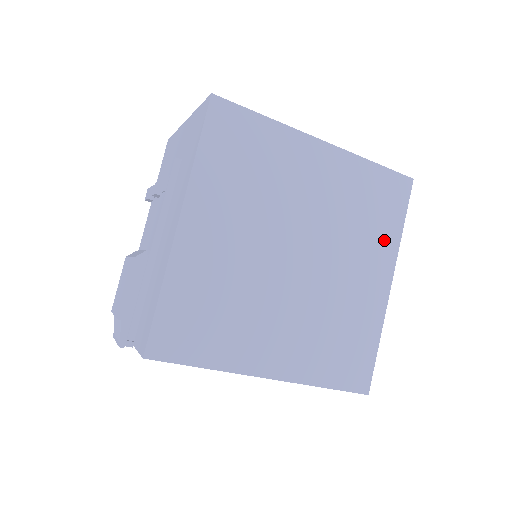
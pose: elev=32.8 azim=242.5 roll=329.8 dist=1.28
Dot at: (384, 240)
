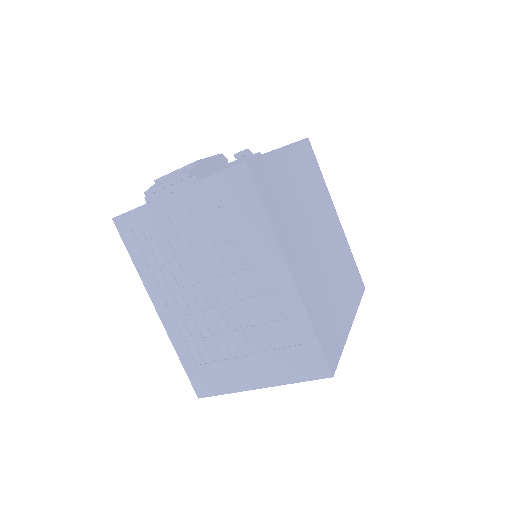
Dot at: (352, 296)
